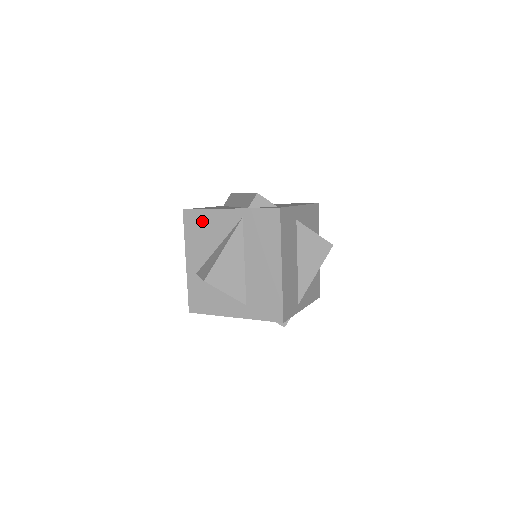
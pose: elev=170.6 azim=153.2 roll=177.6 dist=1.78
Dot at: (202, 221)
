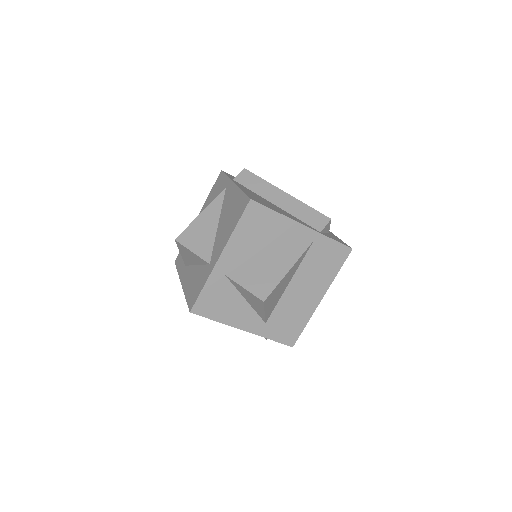
Dot at: (267, 223)
